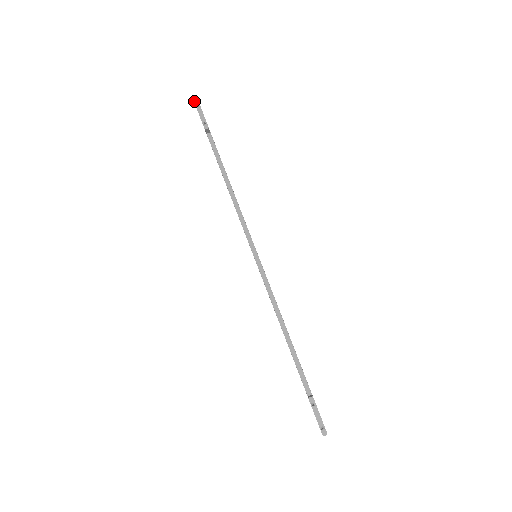
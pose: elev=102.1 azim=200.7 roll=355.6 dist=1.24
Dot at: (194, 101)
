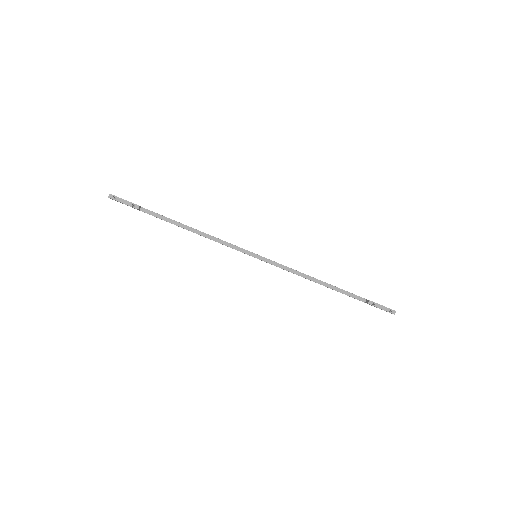
Dot at: (108, 197)
